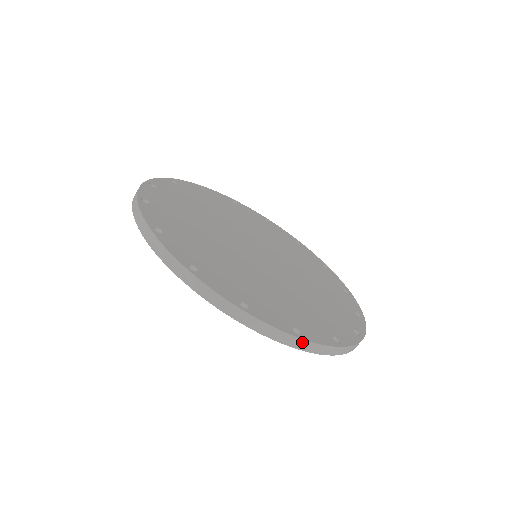
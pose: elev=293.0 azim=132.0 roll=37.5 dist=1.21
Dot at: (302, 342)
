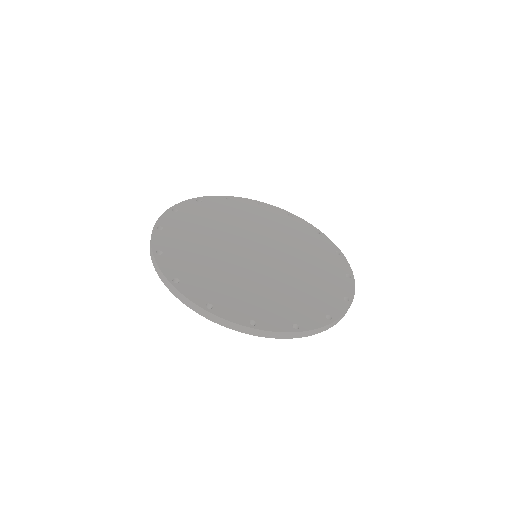
Dot at: (208, 314)
